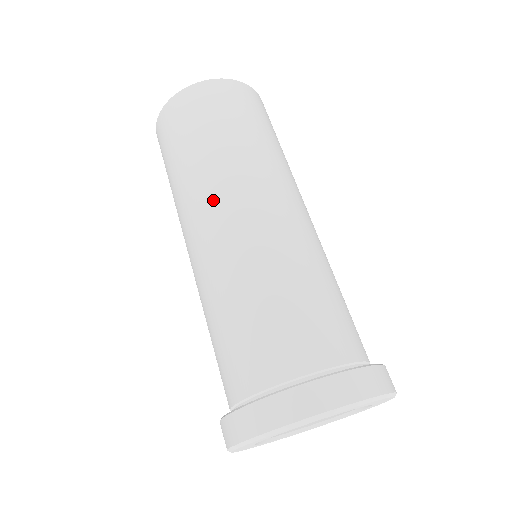
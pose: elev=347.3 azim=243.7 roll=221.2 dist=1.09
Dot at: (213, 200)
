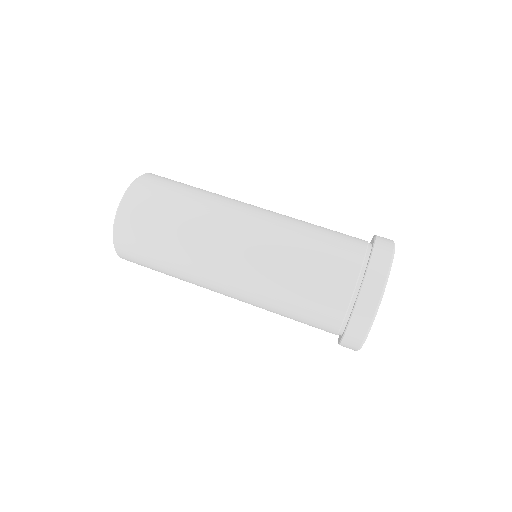
Dot at: (236, 206)
